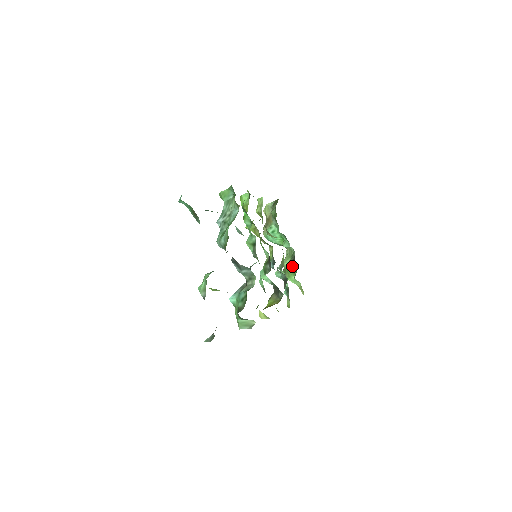
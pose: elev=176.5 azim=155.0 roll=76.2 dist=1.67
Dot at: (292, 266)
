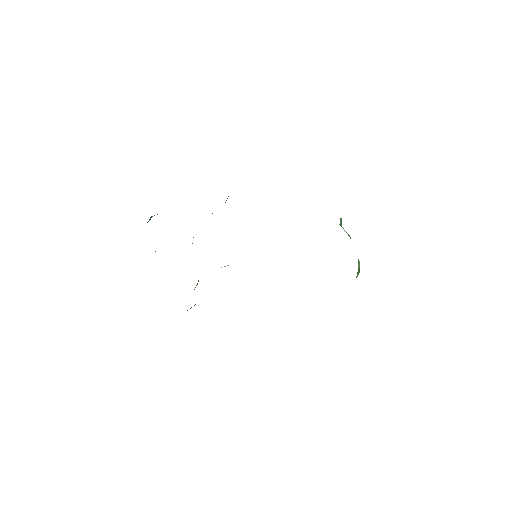
Dot at: occluded
